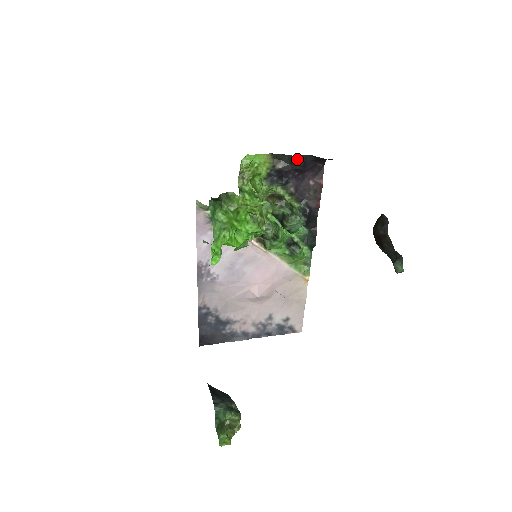
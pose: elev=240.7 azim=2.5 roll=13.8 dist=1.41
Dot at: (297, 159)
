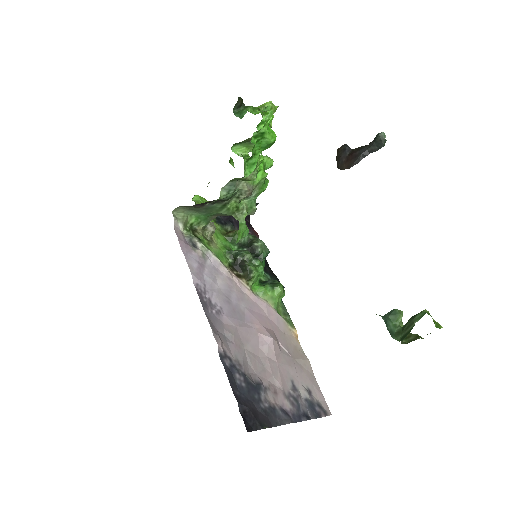
Dot at: occluded
